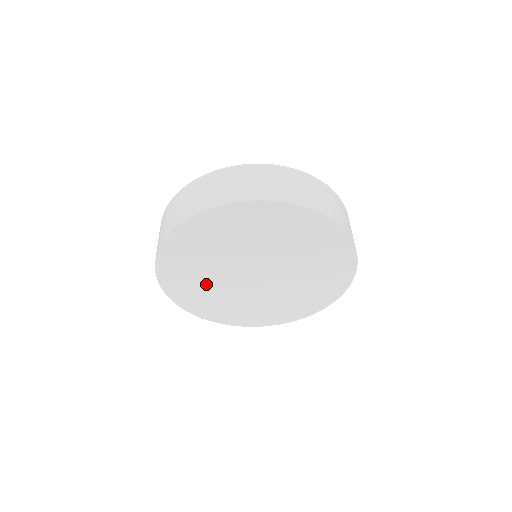
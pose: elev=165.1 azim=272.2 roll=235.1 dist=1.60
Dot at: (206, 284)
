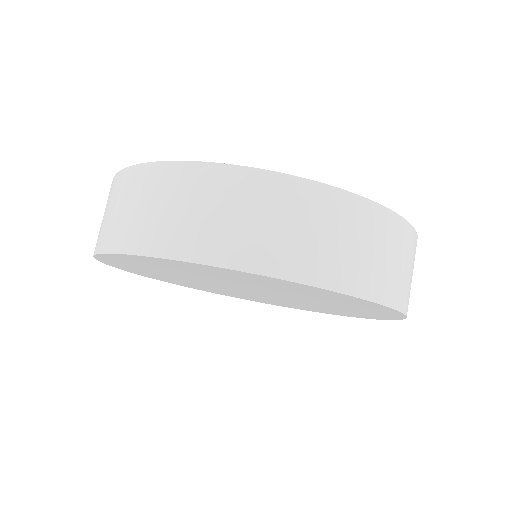
Dot at: (214, 289)
